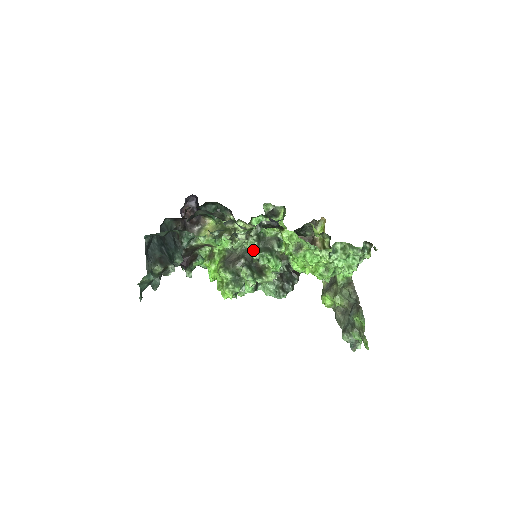
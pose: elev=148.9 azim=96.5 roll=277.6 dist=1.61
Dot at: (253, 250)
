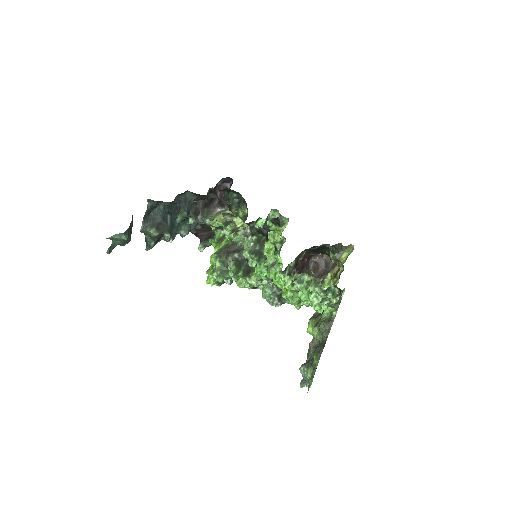
Dot at: (246, 249)
